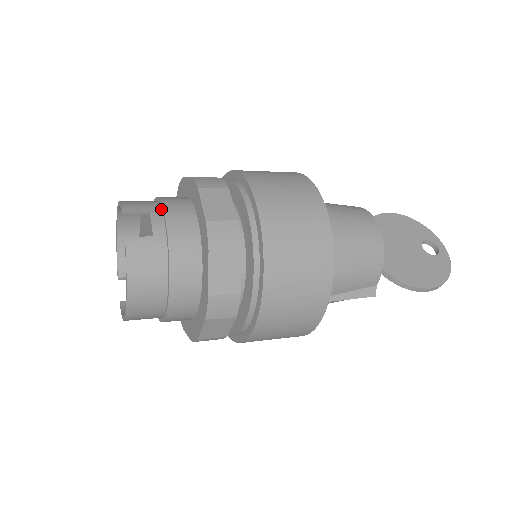
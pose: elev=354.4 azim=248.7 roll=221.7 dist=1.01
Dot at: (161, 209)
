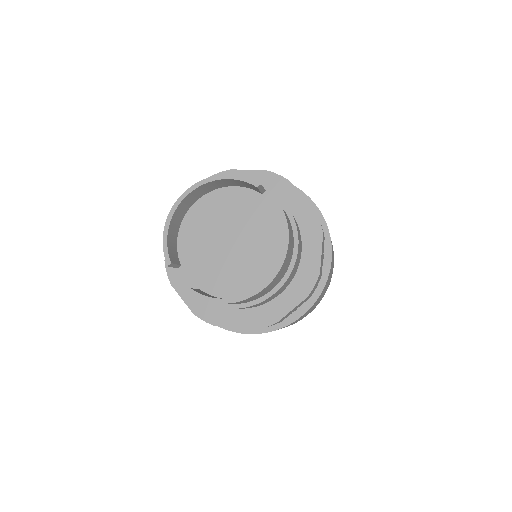
Dot at: occluded
